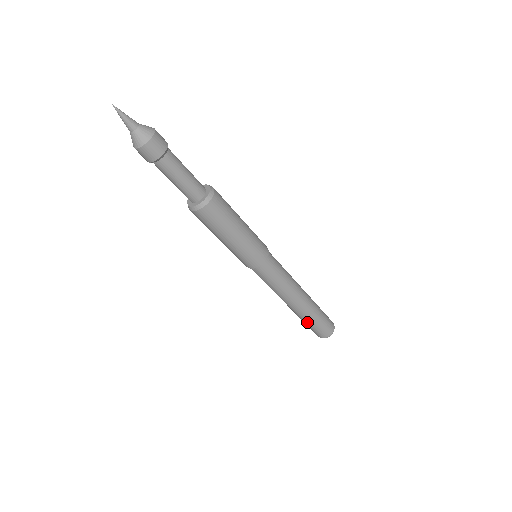
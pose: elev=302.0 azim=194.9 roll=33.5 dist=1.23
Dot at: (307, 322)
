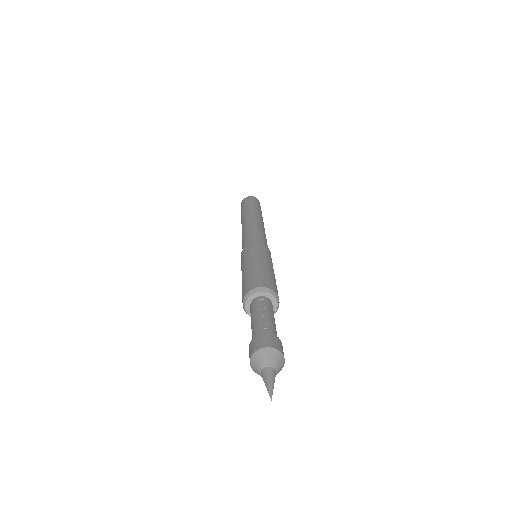
Dot at: occluded
